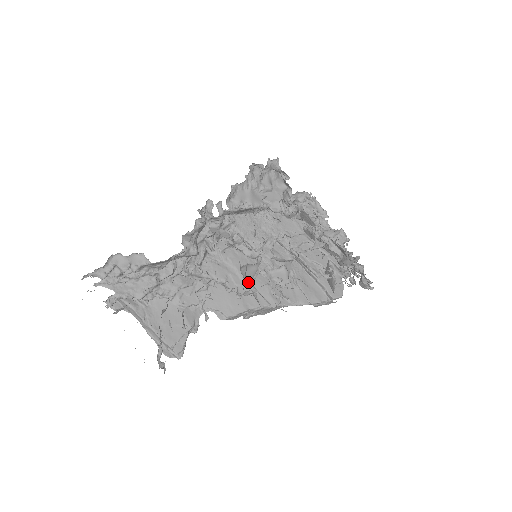
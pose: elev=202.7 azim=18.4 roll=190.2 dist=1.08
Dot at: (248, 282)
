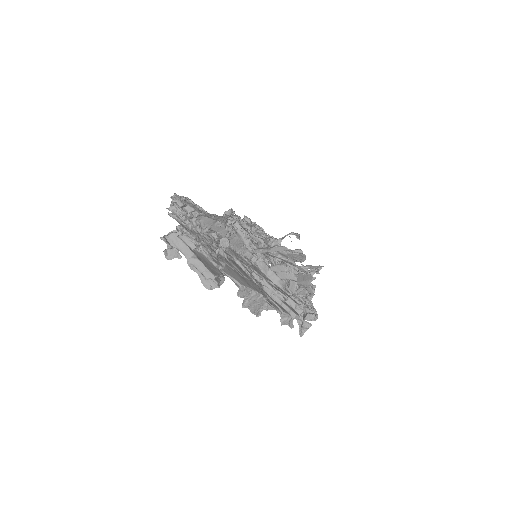
Dot at: (266, 249)
